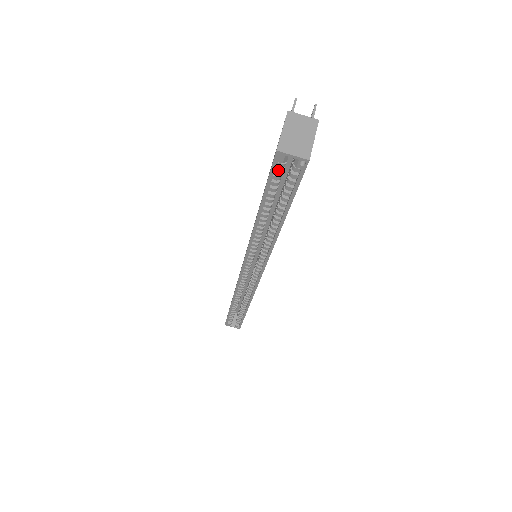
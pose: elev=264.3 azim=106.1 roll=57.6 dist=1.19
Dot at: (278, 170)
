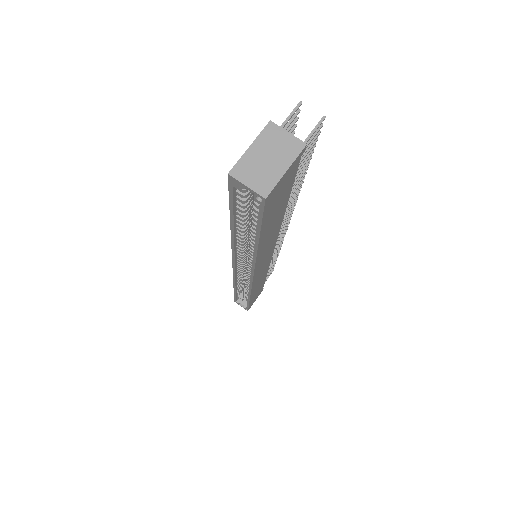
Dot at: (239, 193)
